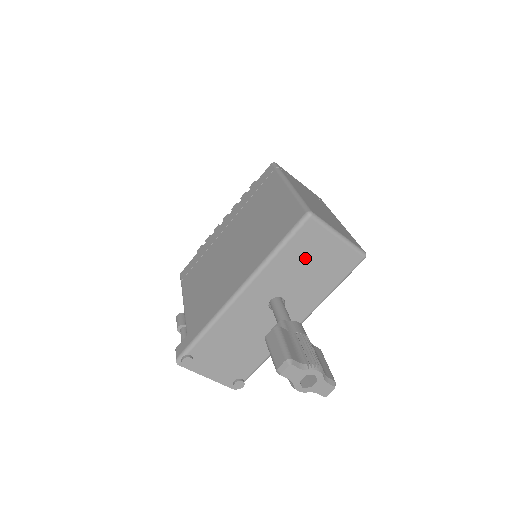
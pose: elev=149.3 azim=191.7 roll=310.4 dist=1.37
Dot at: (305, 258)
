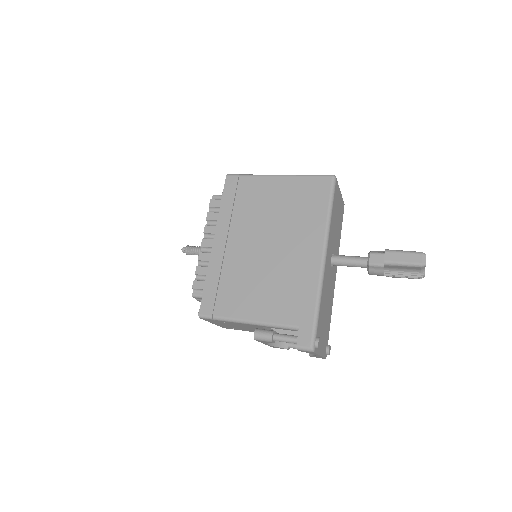
Dot at: (336, 214)
